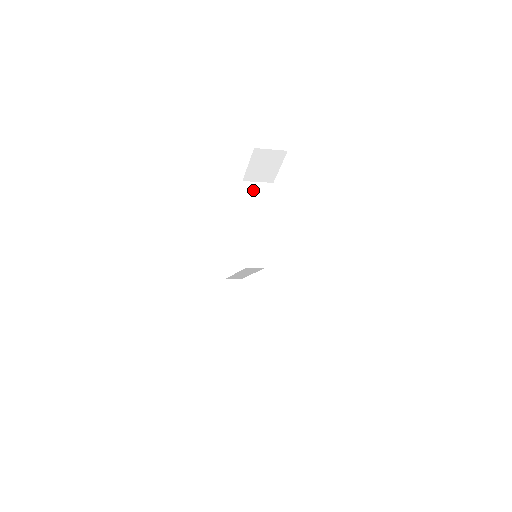
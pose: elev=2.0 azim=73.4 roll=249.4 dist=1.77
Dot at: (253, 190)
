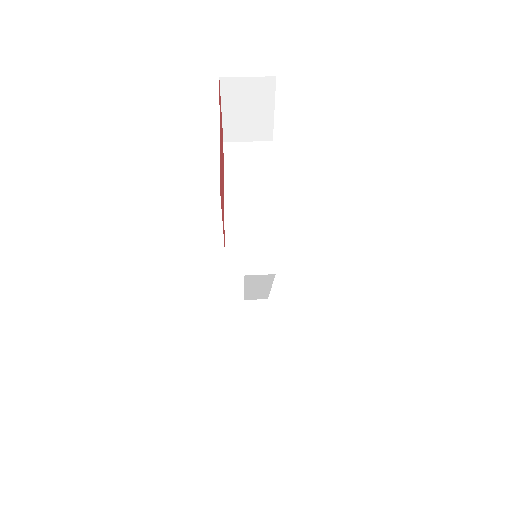
Dot at: (238, 153)
